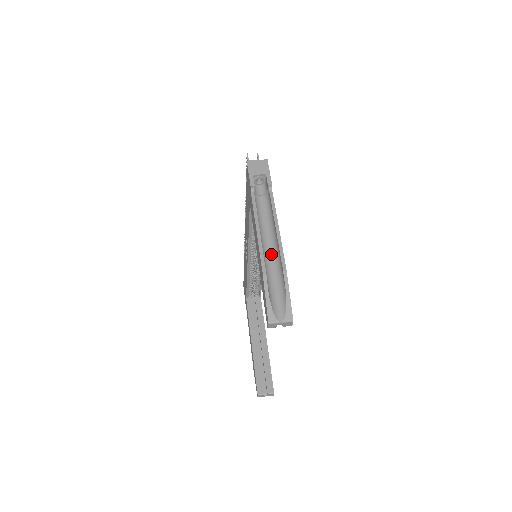
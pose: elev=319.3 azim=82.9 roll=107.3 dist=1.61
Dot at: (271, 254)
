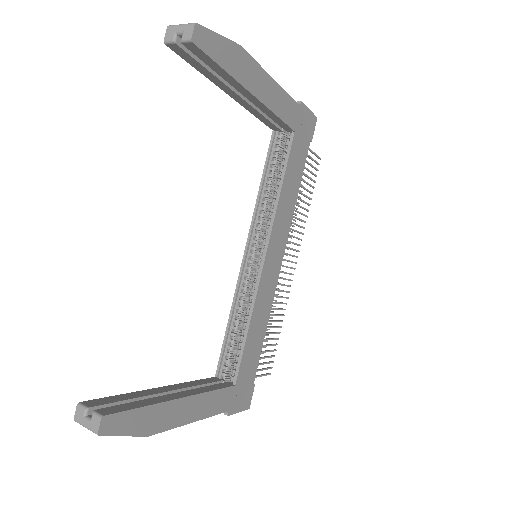
Dot at: occluded
